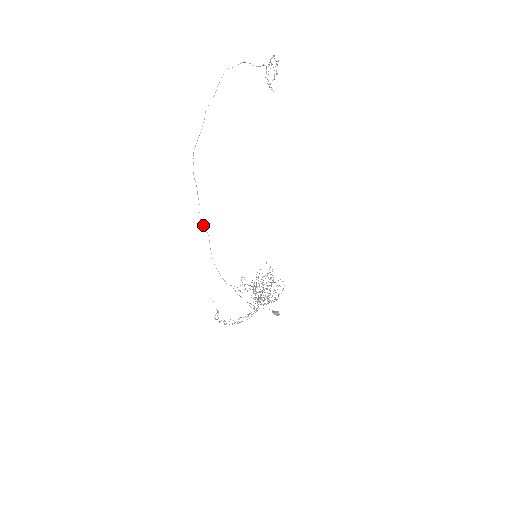
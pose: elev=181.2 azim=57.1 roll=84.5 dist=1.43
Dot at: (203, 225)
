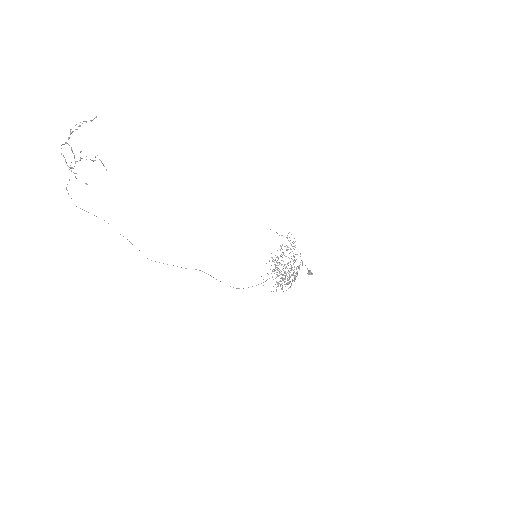
Dot at: (204, 272)
